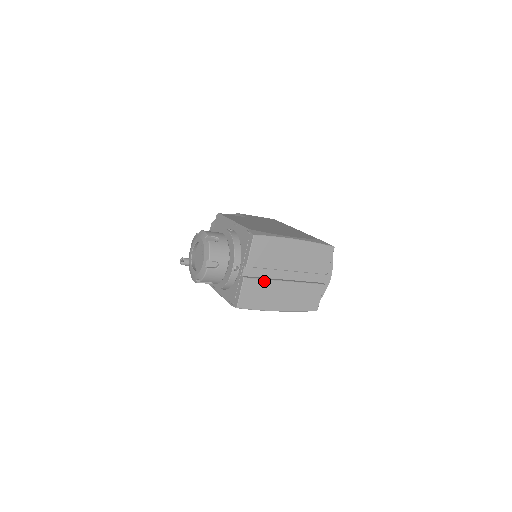
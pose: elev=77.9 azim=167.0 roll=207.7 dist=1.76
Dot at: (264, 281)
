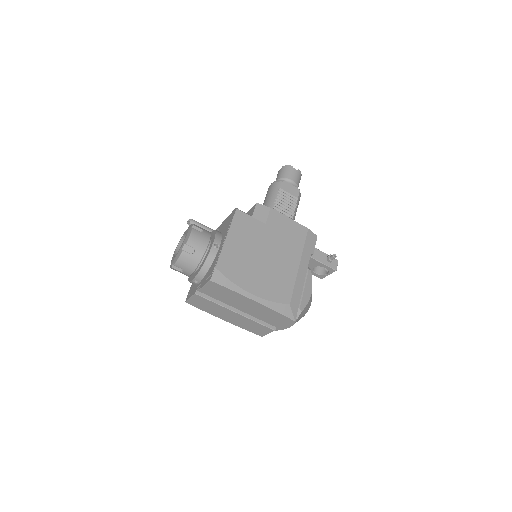
Dot at: (214, 303)
